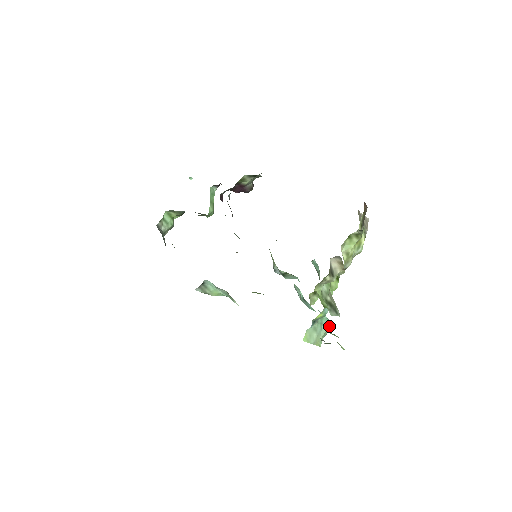
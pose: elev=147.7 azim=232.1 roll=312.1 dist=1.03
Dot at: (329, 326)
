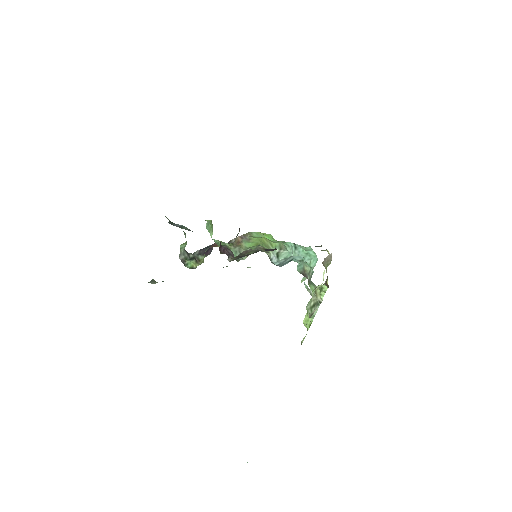
Dot at: occluded
